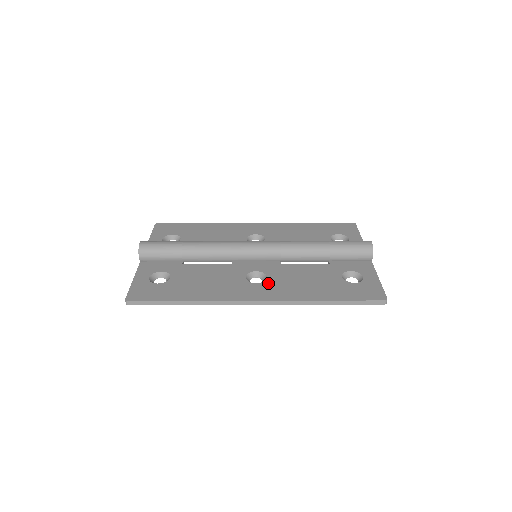
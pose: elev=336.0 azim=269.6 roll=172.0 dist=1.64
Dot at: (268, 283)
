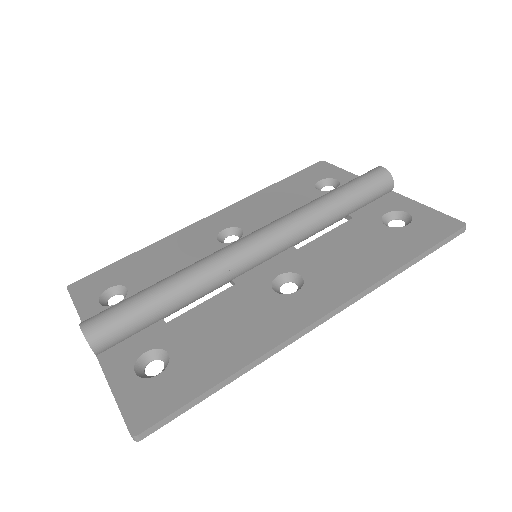
Dot at: (312, 282)
